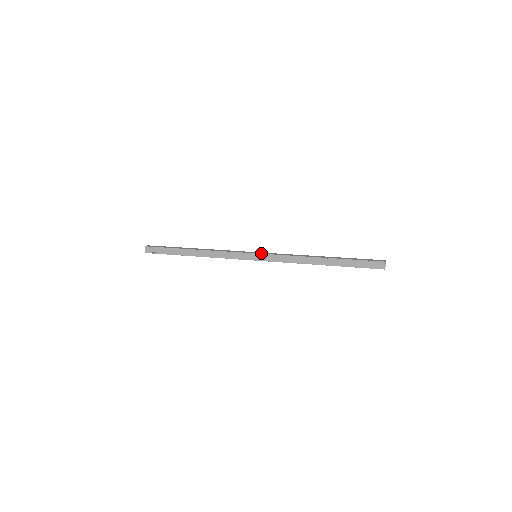
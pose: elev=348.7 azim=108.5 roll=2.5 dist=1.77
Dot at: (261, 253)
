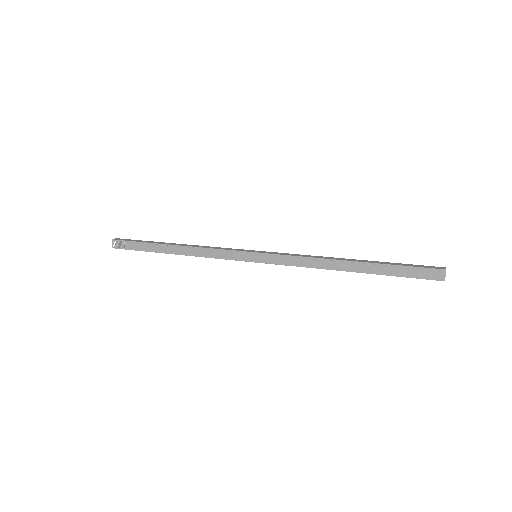
Dot at: (263, 252)
